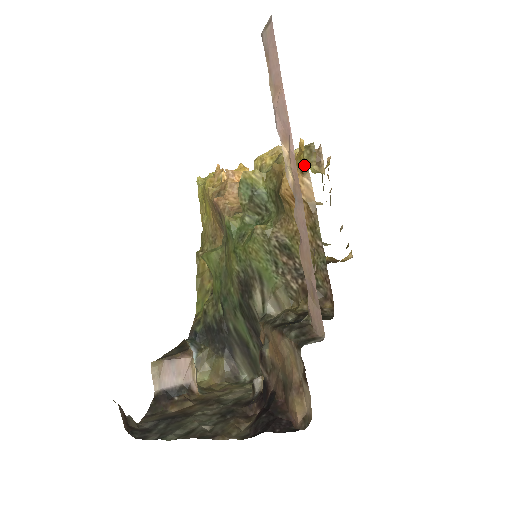
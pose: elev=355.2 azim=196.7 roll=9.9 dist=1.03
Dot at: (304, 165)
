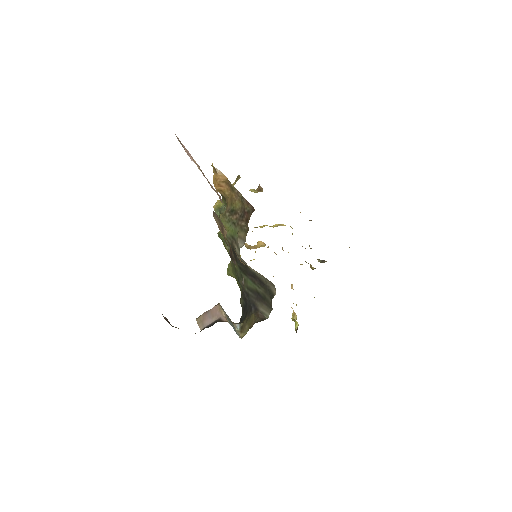
Dot at: (214, 168)
